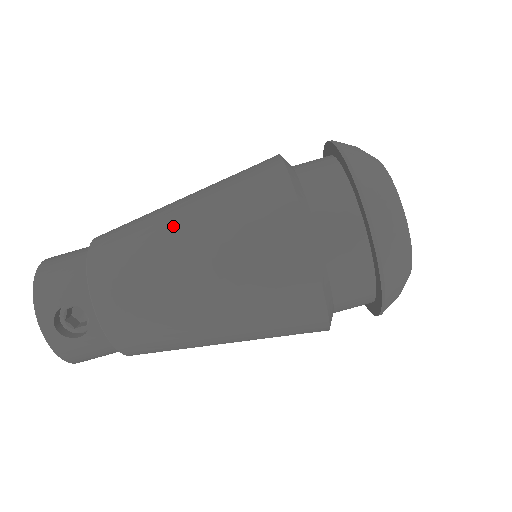
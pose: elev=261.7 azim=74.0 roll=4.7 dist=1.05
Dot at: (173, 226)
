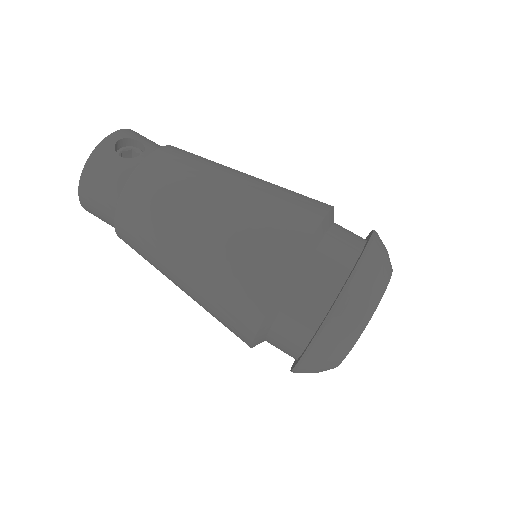
Dot at: occluded
